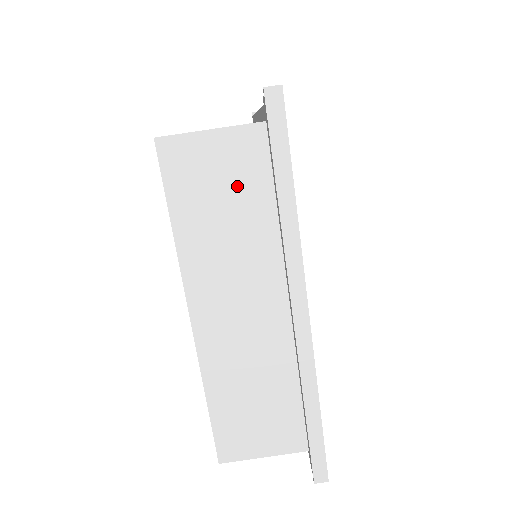
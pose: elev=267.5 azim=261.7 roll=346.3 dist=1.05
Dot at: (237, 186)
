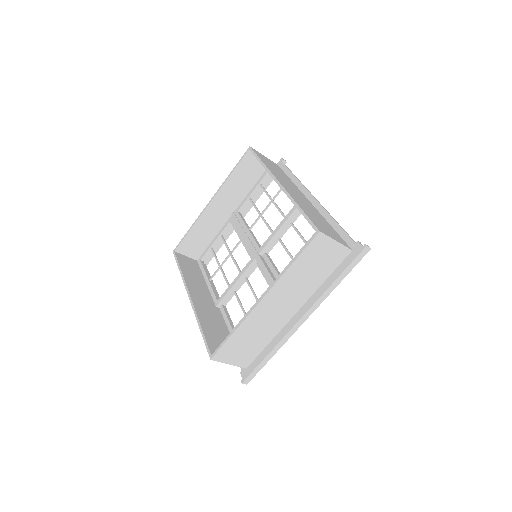
Dot at: (324, 264)
